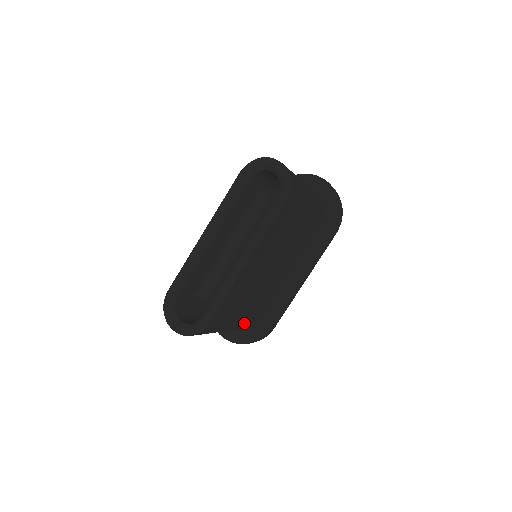
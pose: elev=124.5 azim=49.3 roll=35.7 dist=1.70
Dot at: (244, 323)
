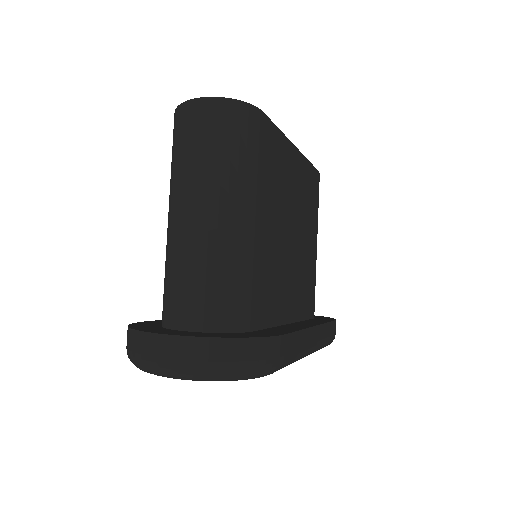
Dot at: (252, 267)
